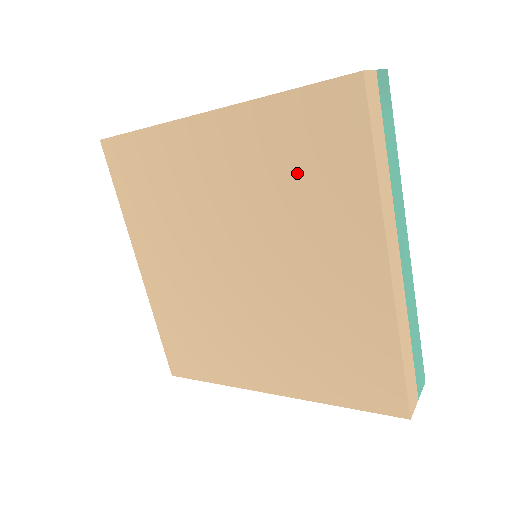
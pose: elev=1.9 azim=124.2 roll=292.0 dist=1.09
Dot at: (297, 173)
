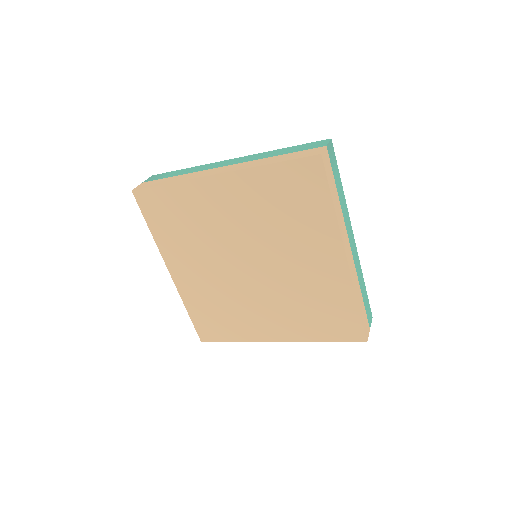
Dot at: (284, 210)
